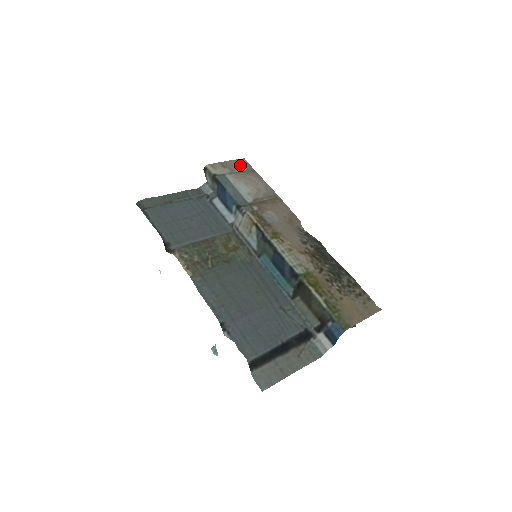
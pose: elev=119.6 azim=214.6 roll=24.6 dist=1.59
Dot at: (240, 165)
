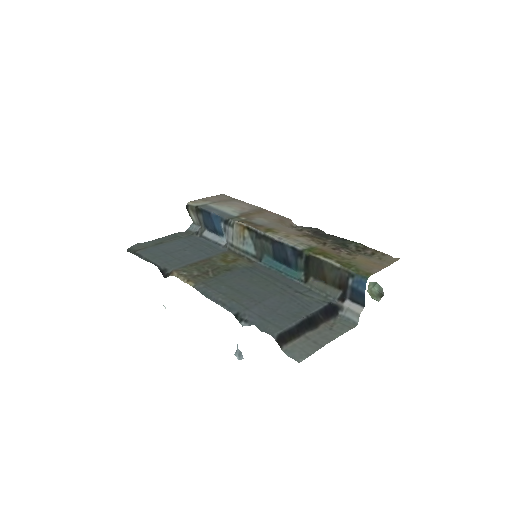
Dot at: (220, 198)
